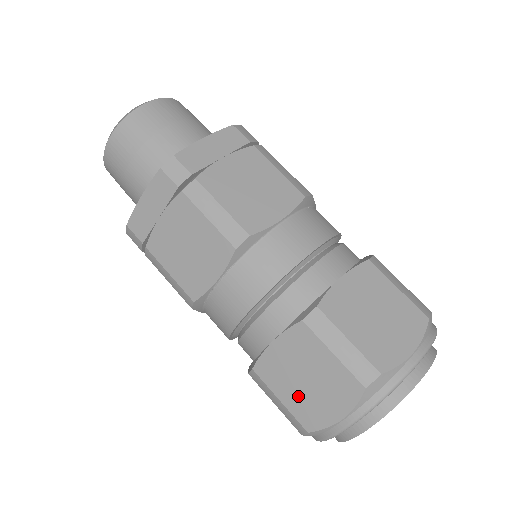
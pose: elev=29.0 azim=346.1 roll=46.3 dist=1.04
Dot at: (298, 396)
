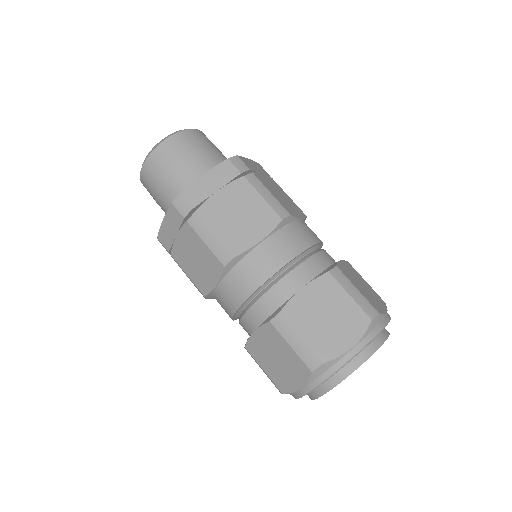
Dot at: occluded
